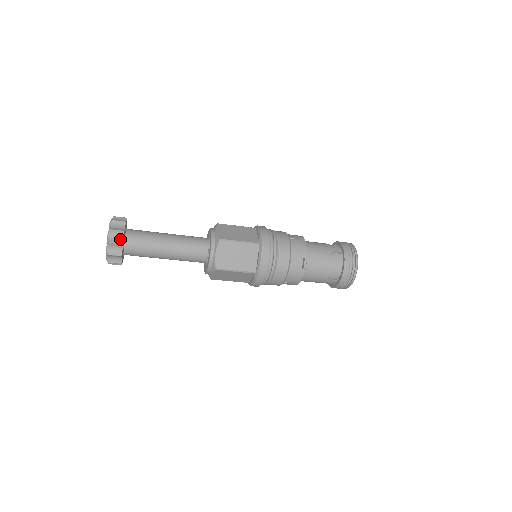
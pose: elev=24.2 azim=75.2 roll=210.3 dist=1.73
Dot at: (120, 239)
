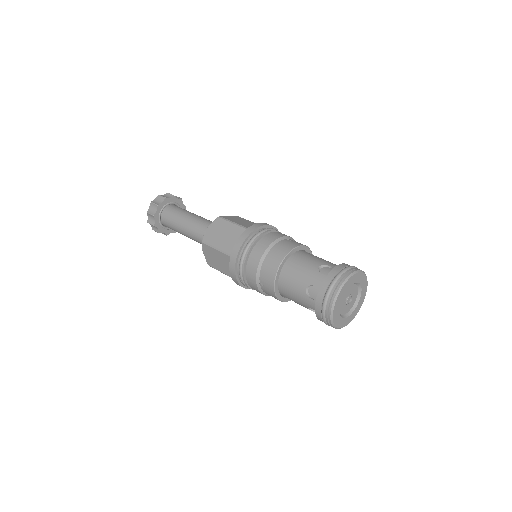
Dot at: (163, 233)
